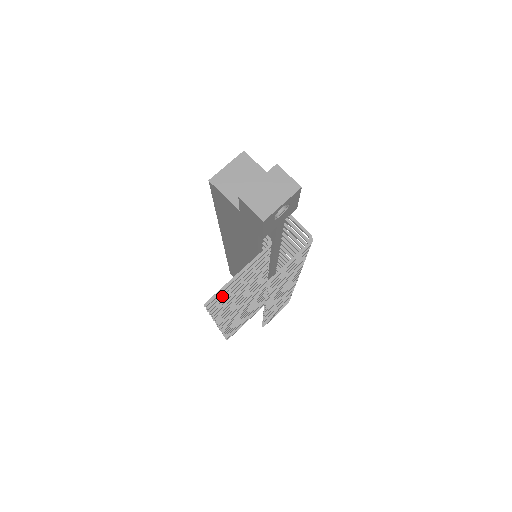
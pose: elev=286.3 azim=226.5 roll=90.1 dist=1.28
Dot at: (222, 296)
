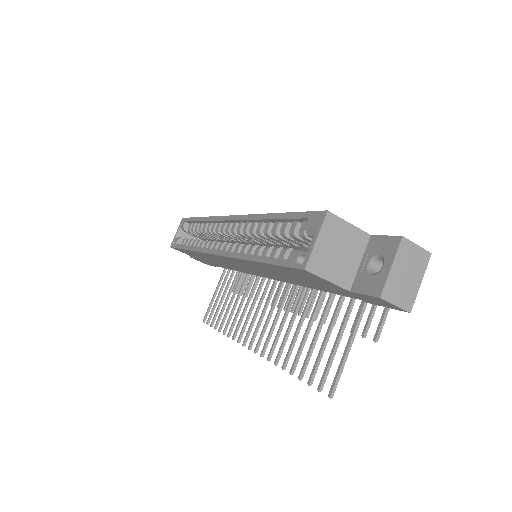
Dot at: (328, 369)
